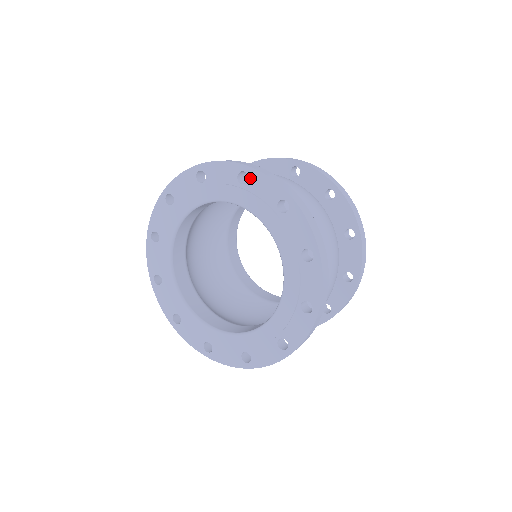
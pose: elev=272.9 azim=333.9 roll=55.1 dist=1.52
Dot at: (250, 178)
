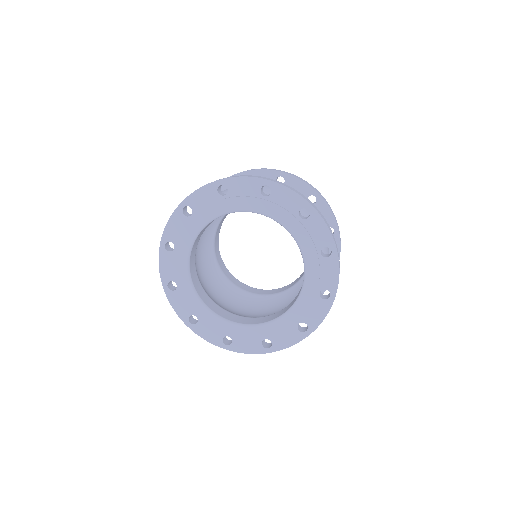
Dot at: (311, 218)
